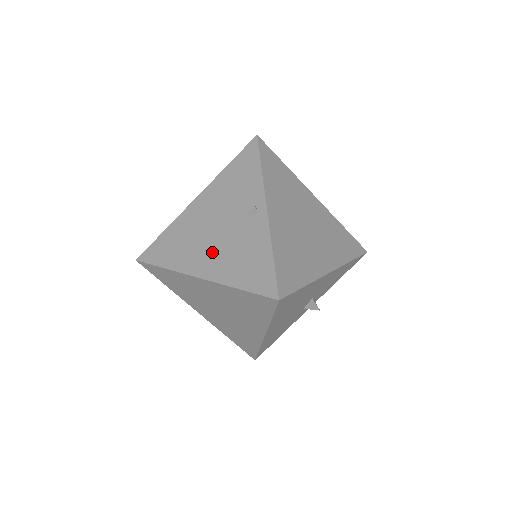
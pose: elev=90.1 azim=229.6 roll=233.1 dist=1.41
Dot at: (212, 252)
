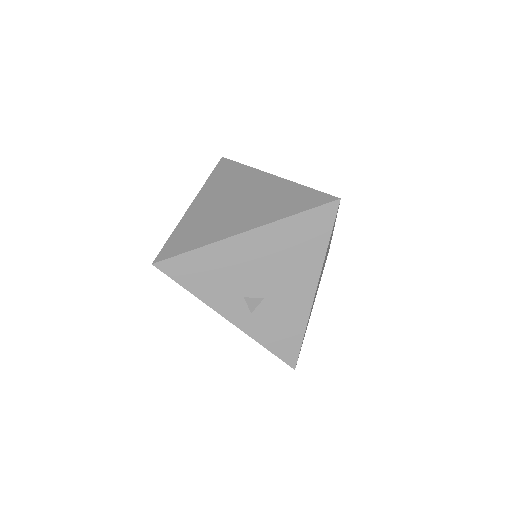
Dot at: occluded
